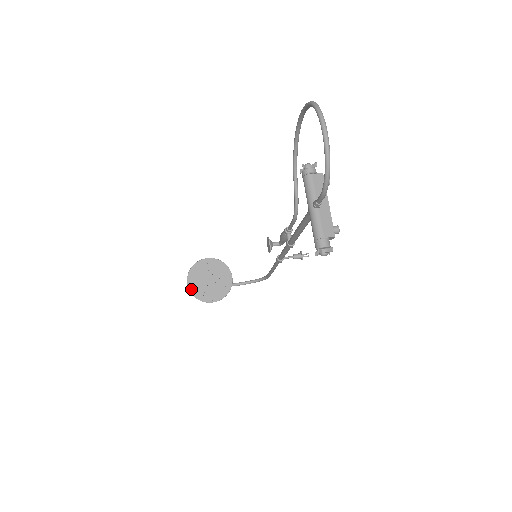
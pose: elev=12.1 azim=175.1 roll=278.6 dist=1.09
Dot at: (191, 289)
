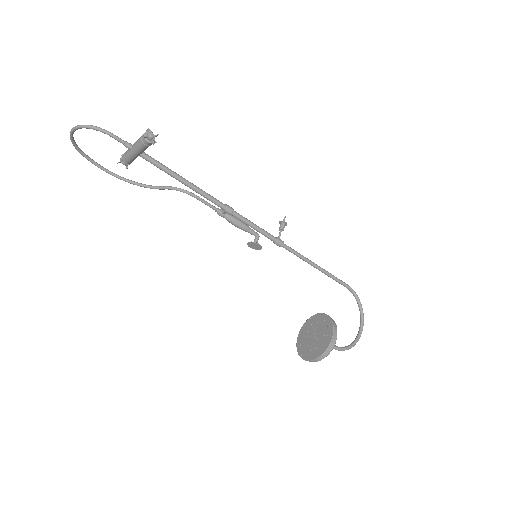
Dot at: (314, 358)
